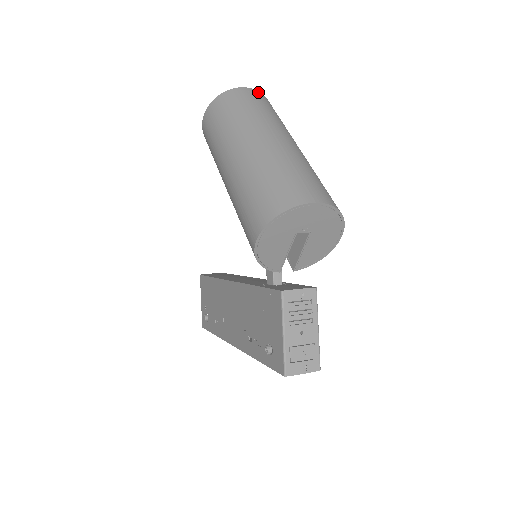
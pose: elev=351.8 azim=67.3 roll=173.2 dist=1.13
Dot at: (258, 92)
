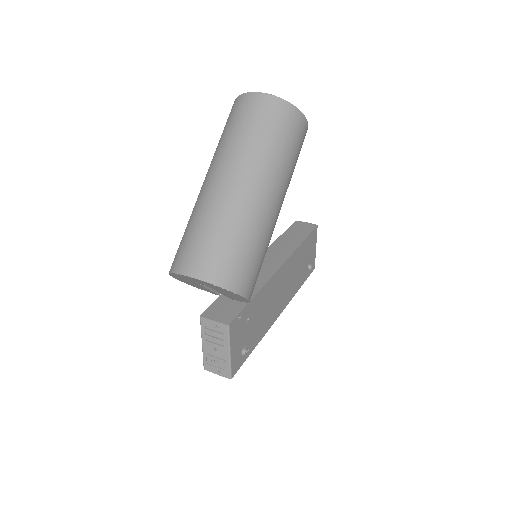
Dot at: (270, 98)
